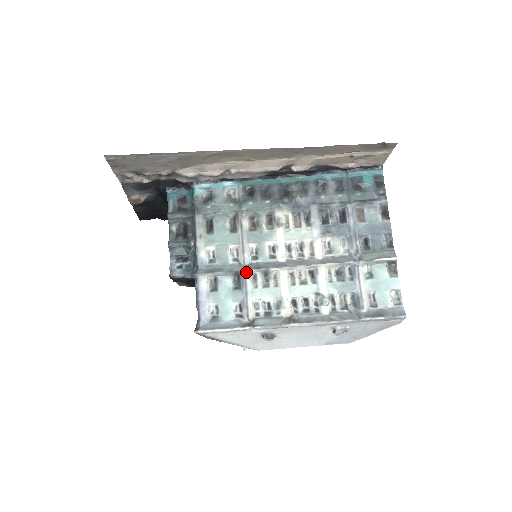
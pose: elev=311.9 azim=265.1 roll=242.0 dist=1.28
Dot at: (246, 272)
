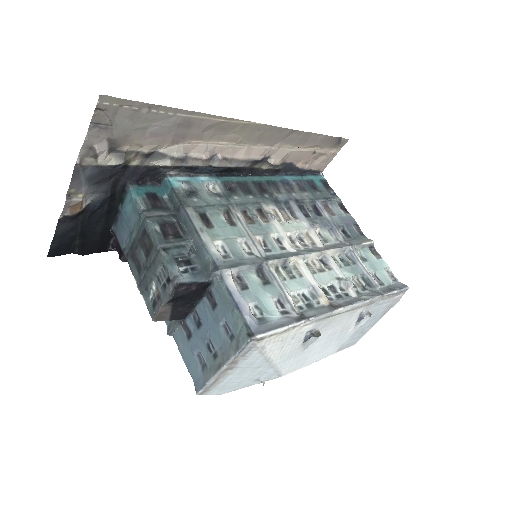
Dot at: (269, 263)
